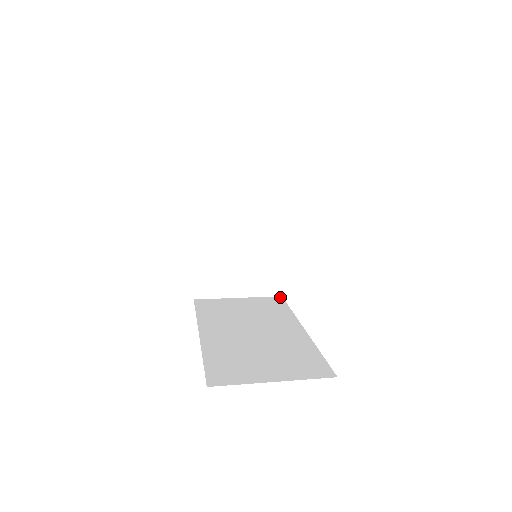
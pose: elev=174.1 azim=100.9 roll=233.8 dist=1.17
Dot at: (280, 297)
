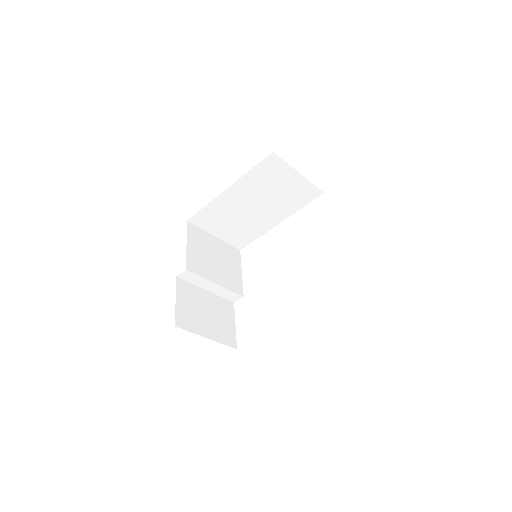
Dot at: occluded
